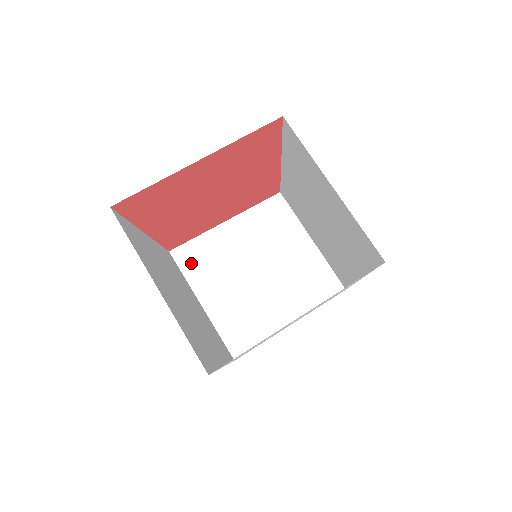
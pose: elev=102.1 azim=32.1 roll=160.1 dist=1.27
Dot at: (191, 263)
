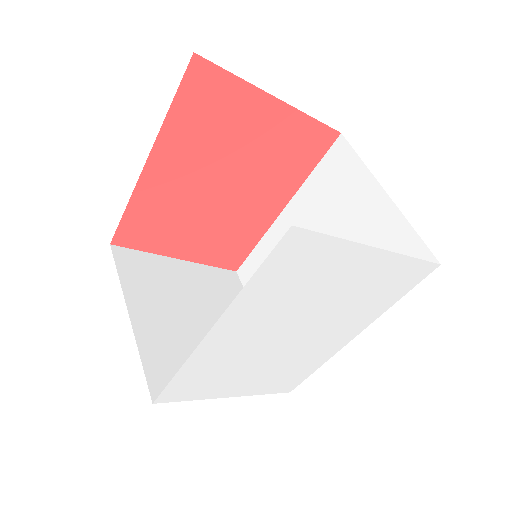
Dot at: (132, 270)
